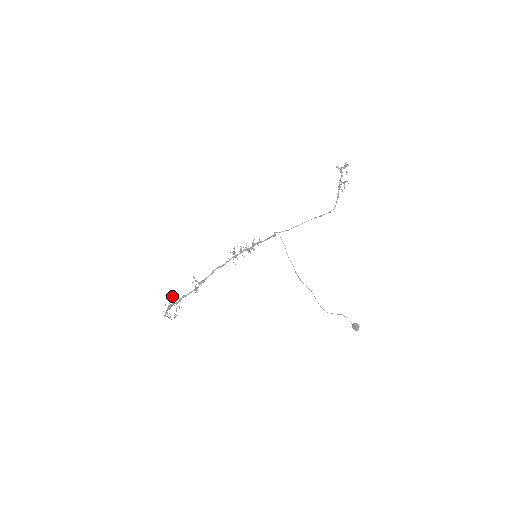
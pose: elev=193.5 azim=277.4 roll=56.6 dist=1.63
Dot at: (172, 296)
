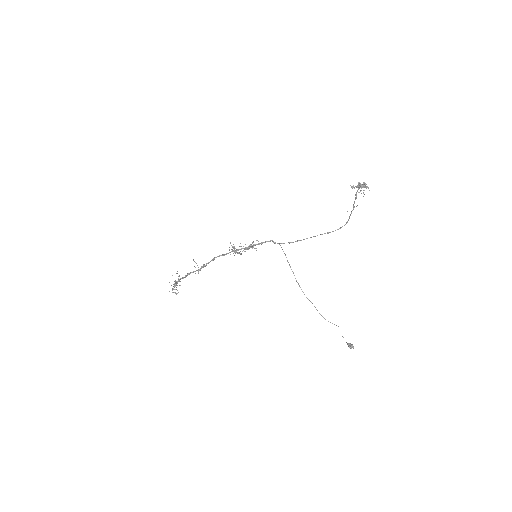
Dot at: (177, 273)
